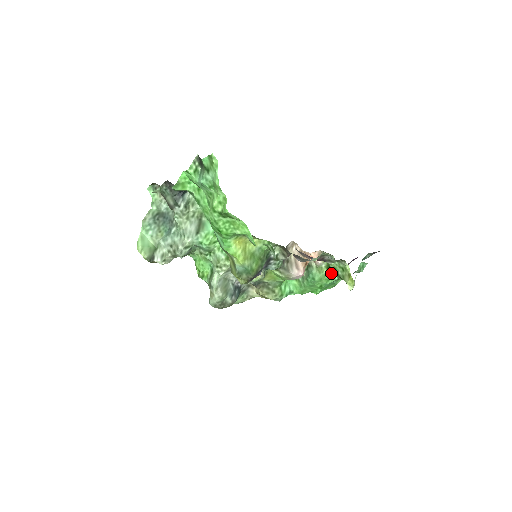
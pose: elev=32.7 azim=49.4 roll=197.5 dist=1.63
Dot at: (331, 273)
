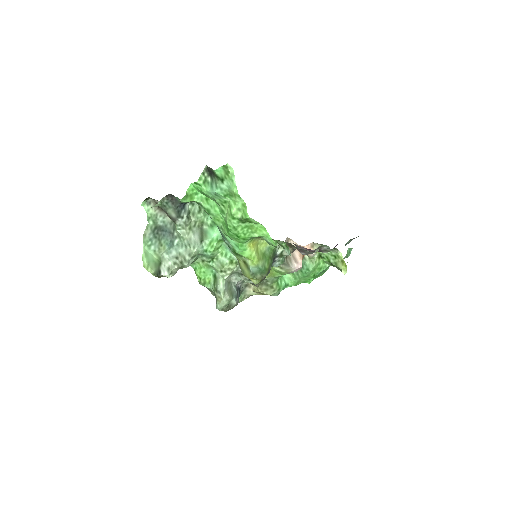
Dot at: (322, 262)
